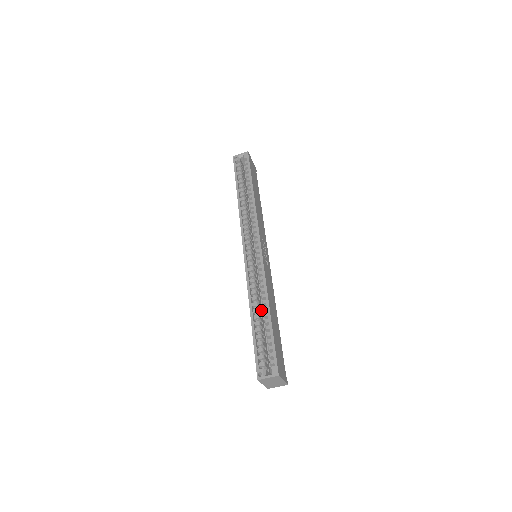
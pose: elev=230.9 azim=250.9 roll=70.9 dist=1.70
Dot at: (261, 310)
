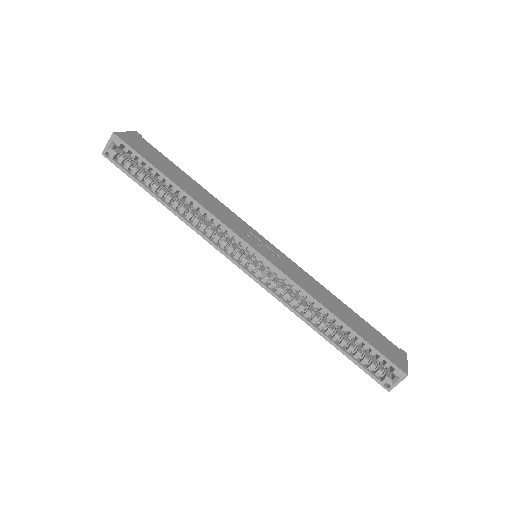
Dot at: occluded
